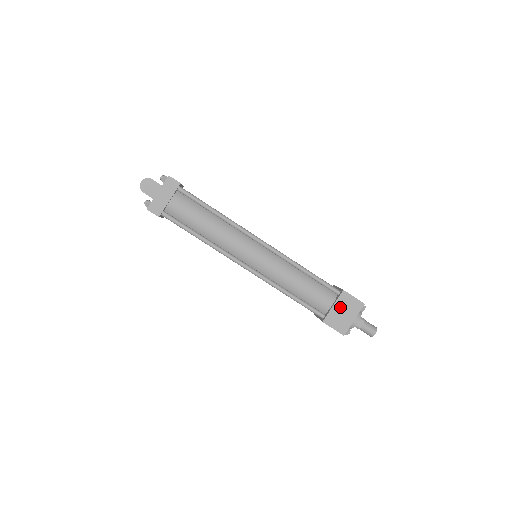
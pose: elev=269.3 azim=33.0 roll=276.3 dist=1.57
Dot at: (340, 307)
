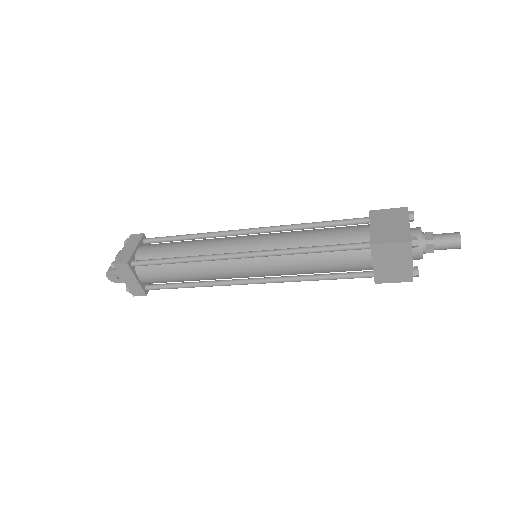
Dot at: (382, 261)
